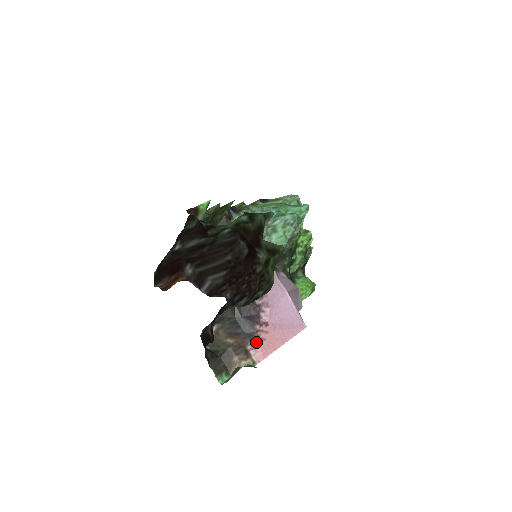
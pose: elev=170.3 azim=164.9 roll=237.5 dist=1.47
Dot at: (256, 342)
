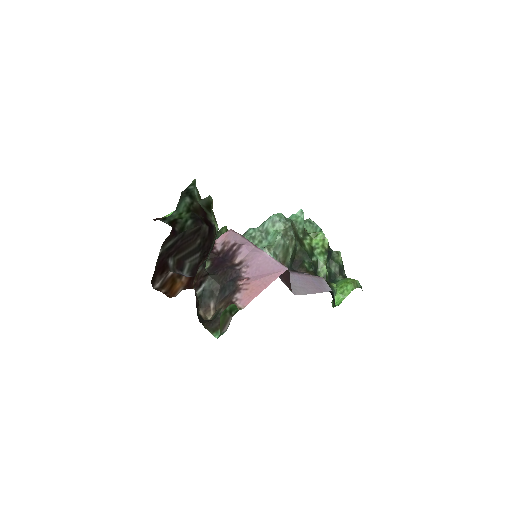
Dot at: (239, 294)
